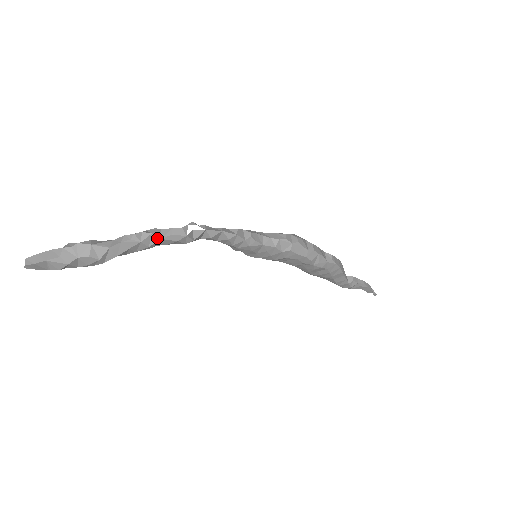
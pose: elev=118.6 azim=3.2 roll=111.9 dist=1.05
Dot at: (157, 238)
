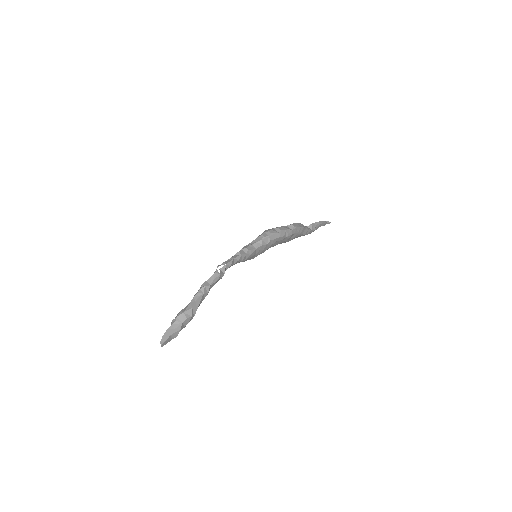
Dot at: (208, 286)
